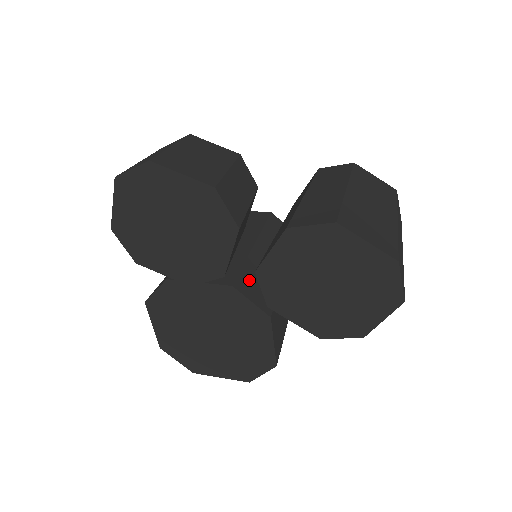
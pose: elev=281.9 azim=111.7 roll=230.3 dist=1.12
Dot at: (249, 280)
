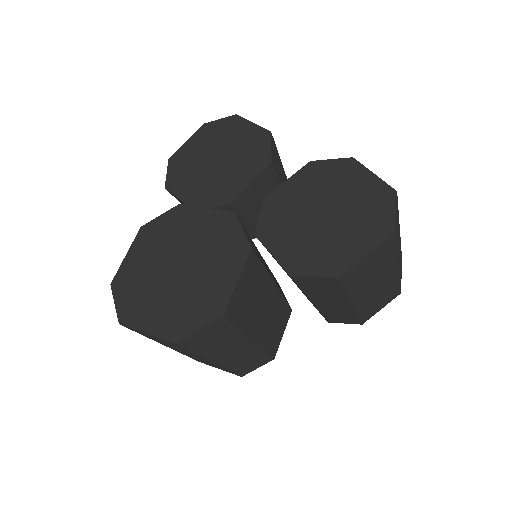
Dot at: occluded
